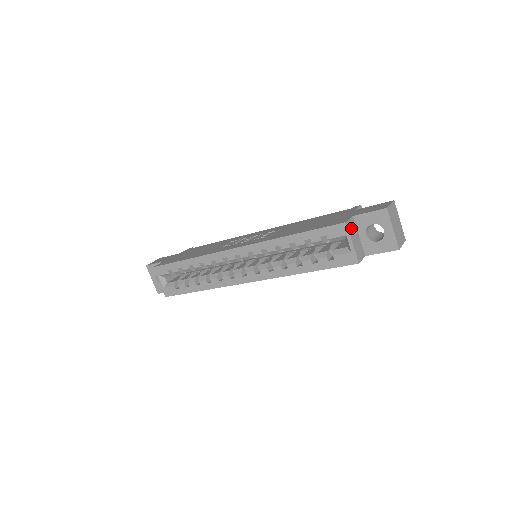
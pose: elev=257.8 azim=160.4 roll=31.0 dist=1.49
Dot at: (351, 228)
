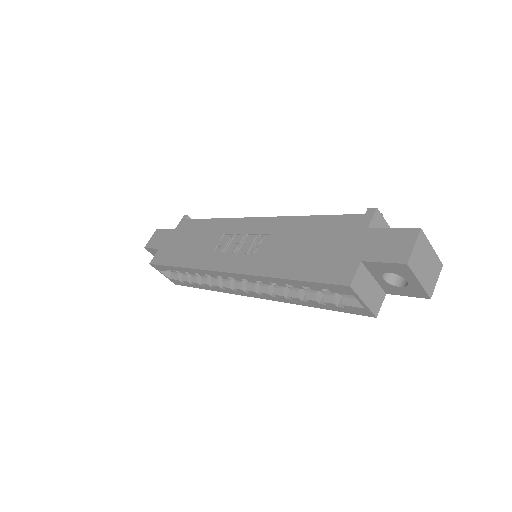
Dot at: (359, 283)
